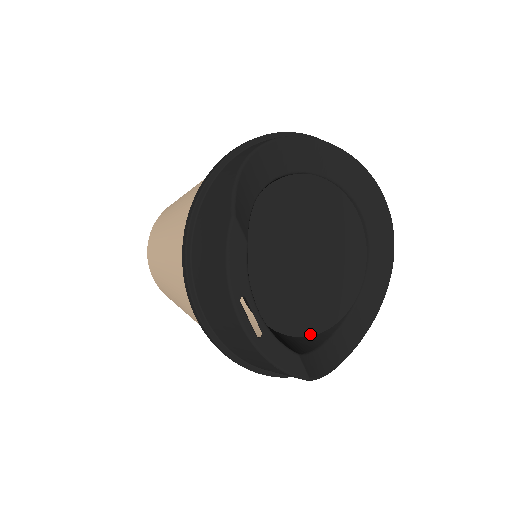
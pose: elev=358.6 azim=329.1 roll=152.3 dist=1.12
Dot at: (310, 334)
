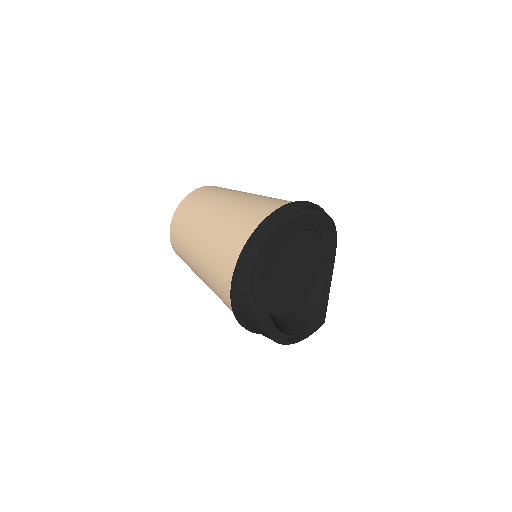
Dot at: (311, 289)
